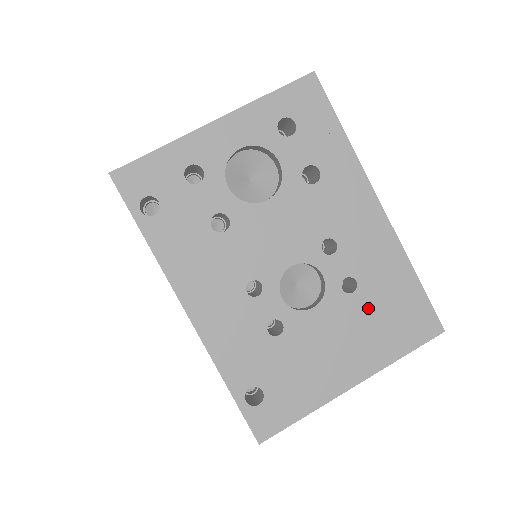
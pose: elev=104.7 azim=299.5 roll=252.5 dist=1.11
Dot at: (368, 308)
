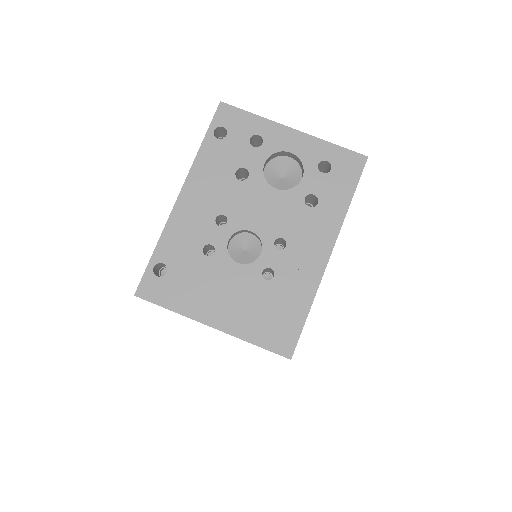
Dot at: (264, 297)
